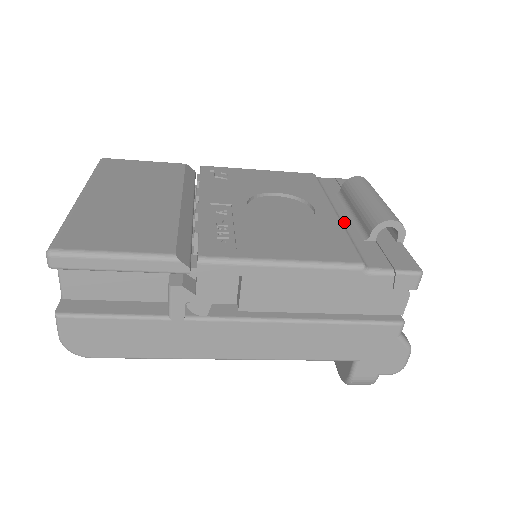
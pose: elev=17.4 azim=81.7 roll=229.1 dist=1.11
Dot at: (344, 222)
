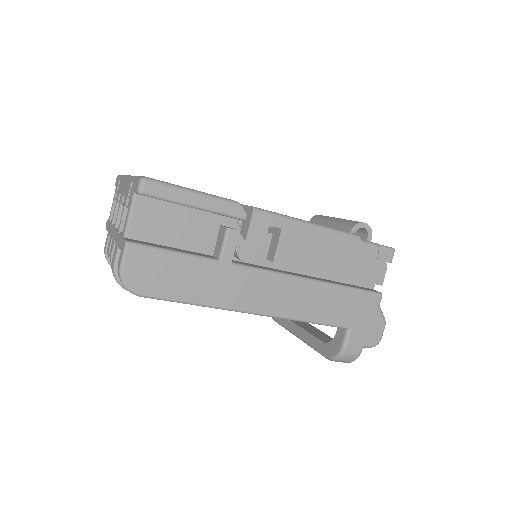
Dot at: occluded
